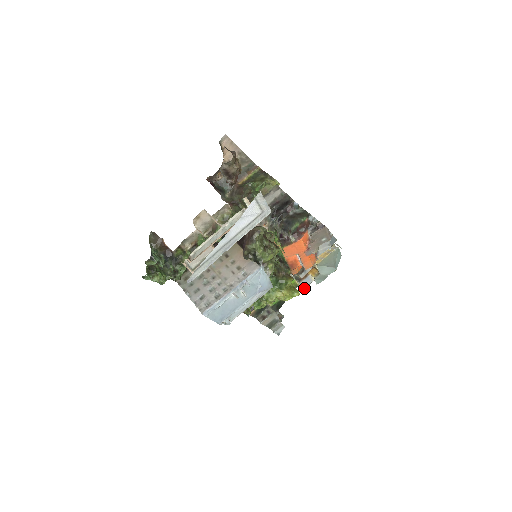
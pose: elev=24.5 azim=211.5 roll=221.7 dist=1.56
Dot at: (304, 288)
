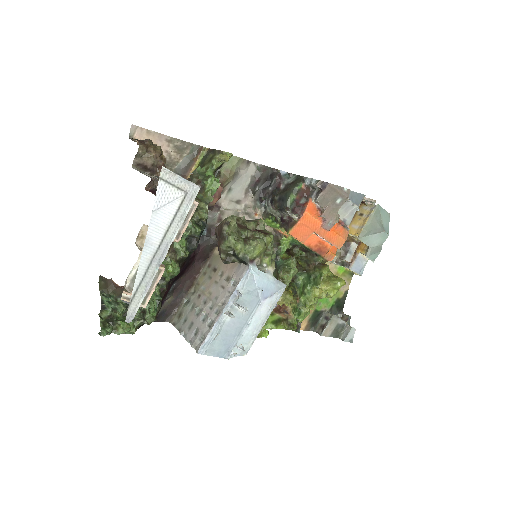
Dot at: (359, 272)
